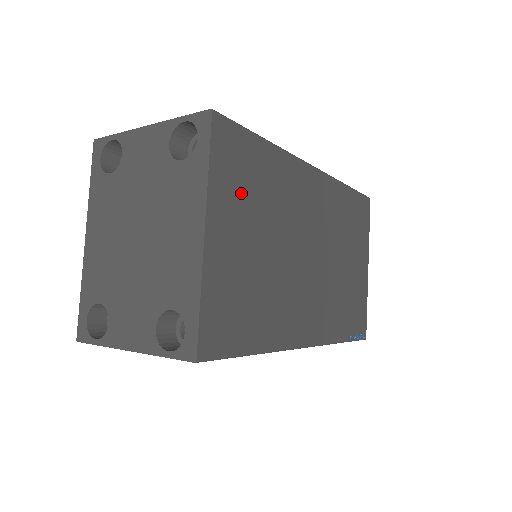
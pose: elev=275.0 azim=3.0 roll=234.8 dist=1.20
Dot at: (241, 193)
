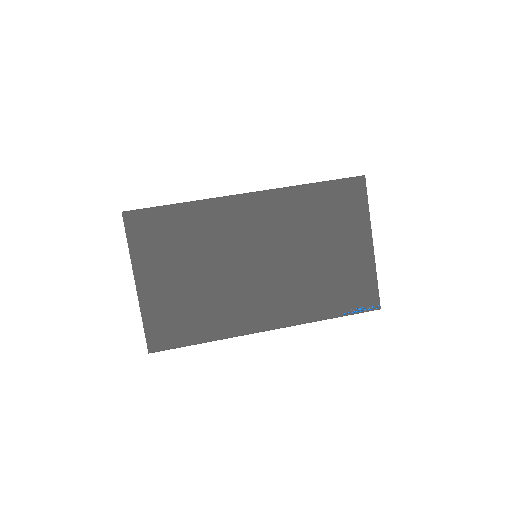
Dot at: (162, 250)
